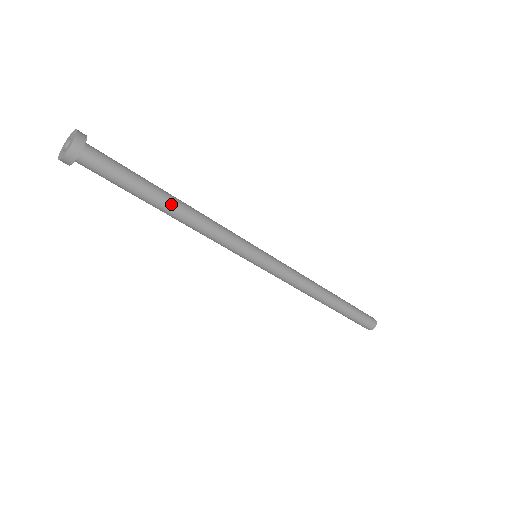
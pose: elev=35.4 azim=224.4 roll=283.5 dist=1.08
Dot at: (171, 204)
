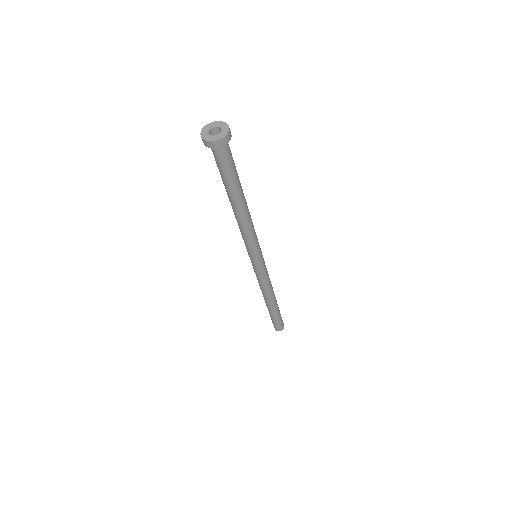
Dot at: (240, 204)
